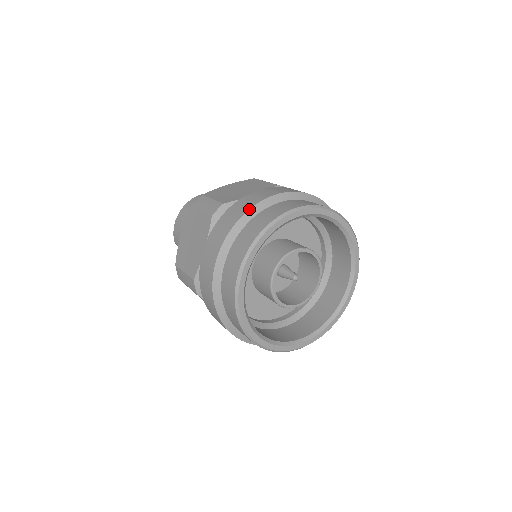
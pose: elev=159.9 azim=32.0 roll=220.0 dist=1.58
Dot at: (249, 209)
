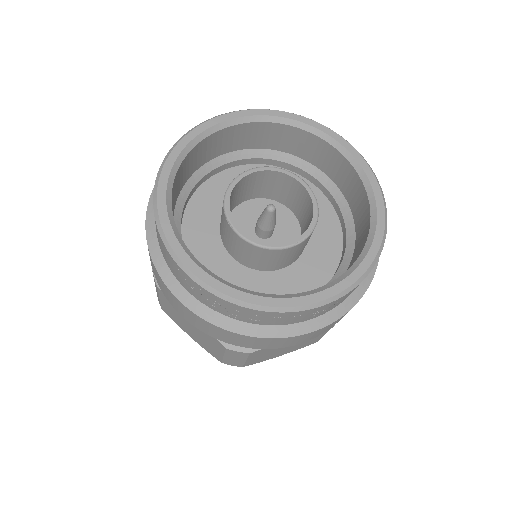
Dot at: occluded
